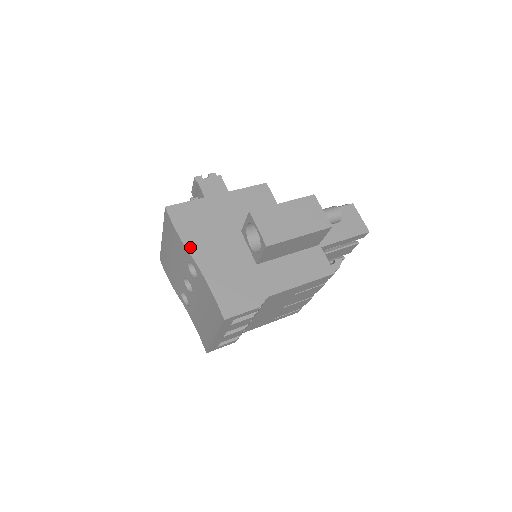
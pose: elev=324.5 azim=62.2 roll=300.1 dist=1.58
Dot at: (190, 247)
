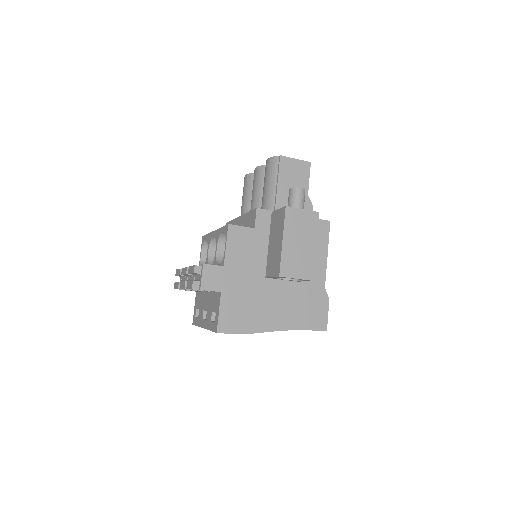
Dot at: (262, 329)
